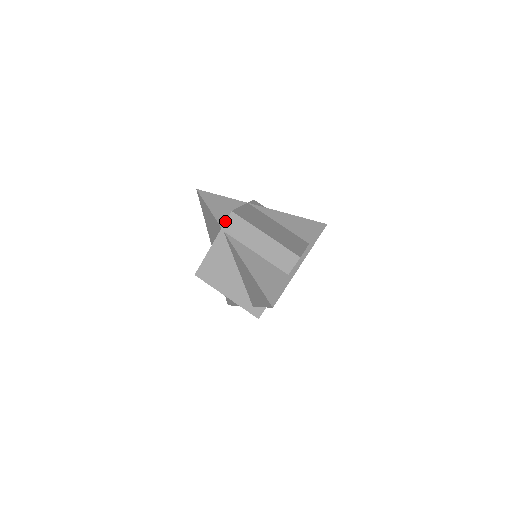
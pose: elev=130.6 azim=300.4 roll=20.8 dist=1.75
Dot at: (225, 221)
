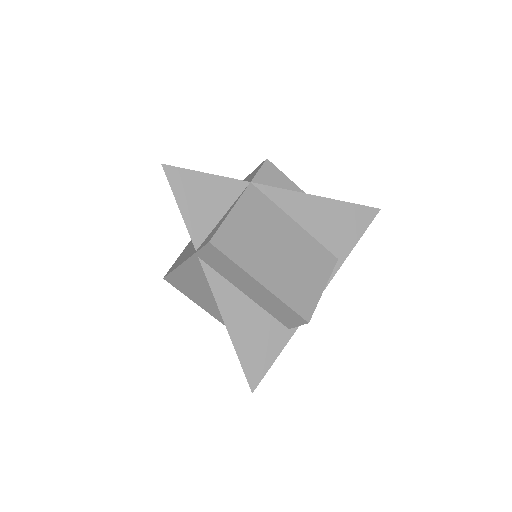
Dot at: (200, 248)
